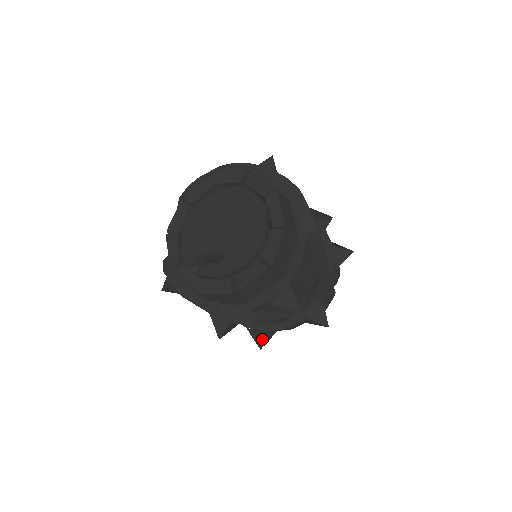
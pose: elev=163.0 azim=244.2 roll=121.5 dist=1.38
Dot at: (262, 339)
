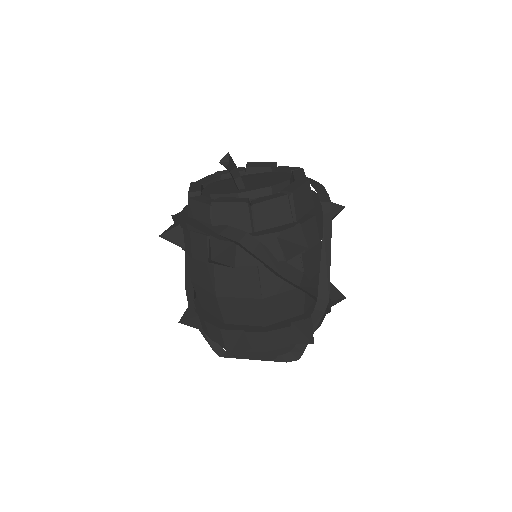
Dot at: (235, 342)
